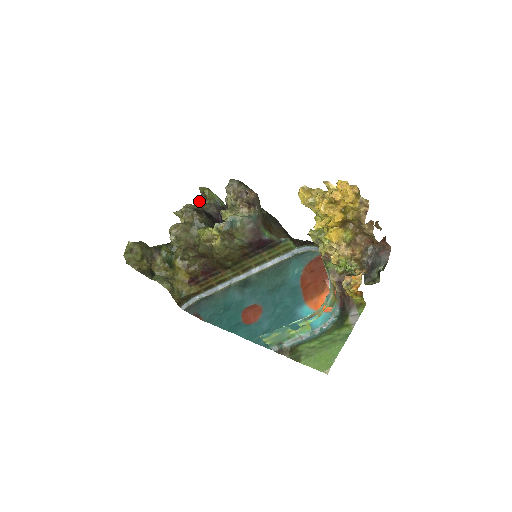
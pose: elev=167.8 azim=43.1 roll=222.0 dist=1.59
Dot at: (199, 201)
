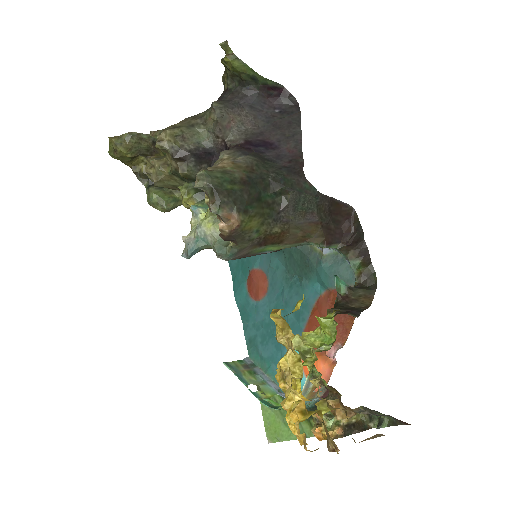
Dot at: (223, 64)
